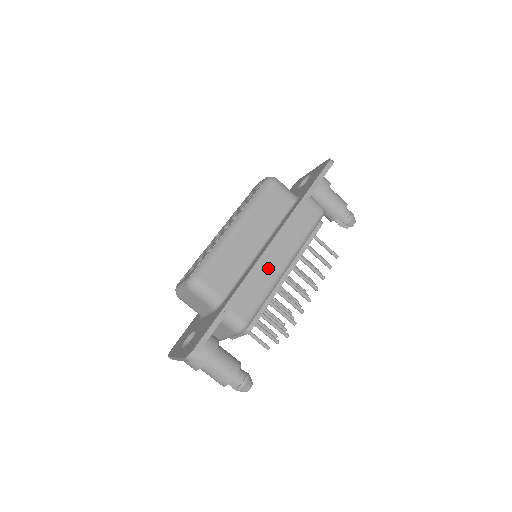
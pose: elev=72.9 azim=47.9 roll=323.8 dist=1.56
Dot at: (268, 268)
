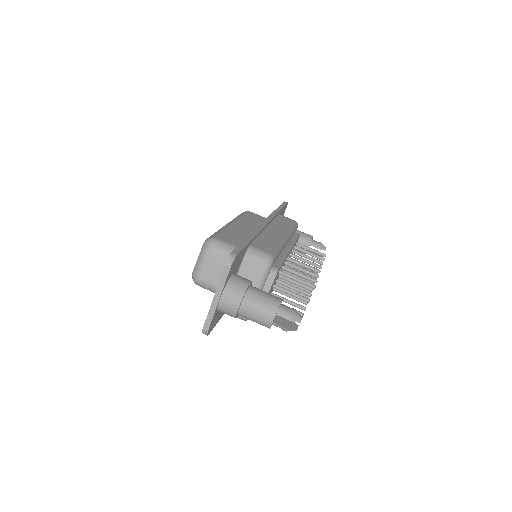
Dot at: (271, 234)
